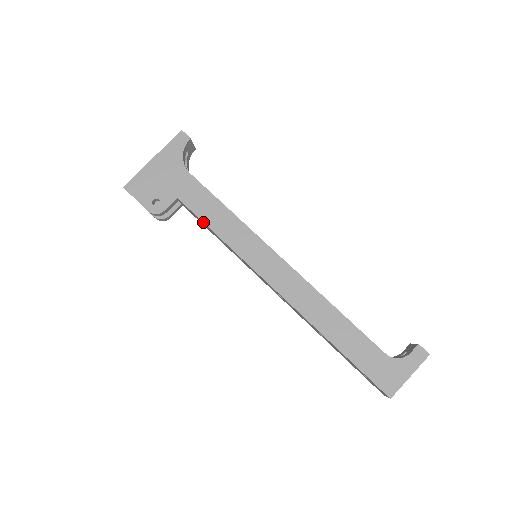
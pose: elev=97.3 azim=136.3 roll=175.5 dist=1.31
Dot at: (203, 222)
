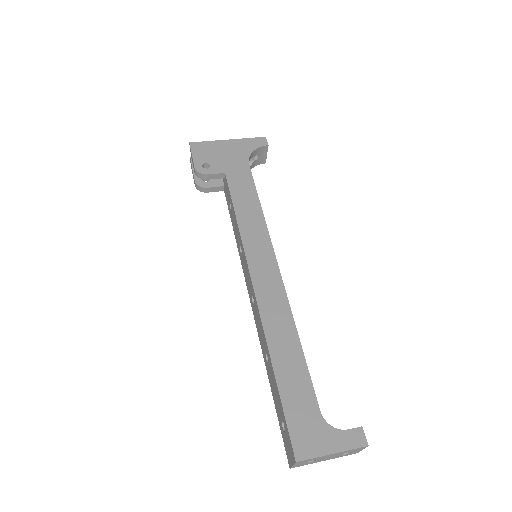
Dot at: (232, 200)
